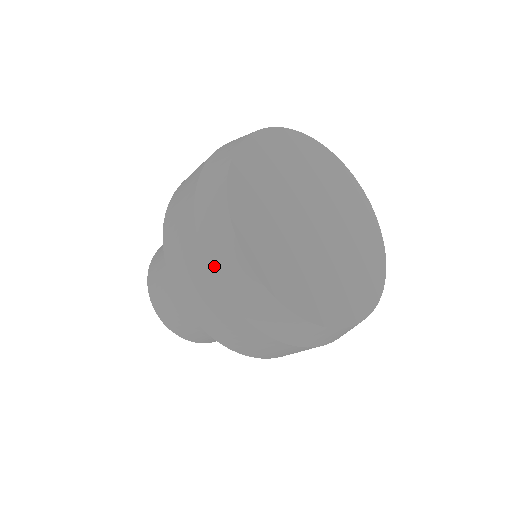
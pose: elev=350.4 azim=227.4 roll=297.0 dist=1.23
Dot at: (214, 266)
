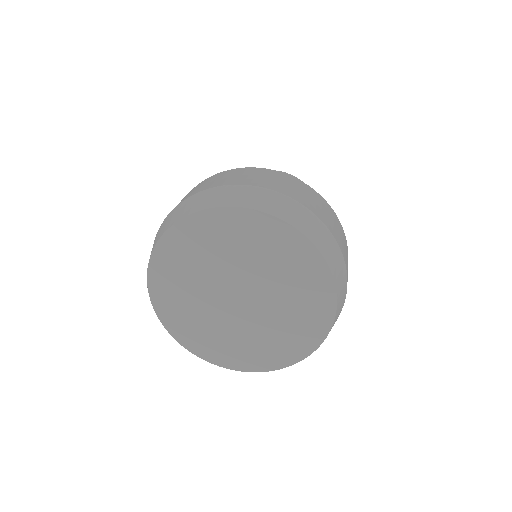
Dot at: occluded
